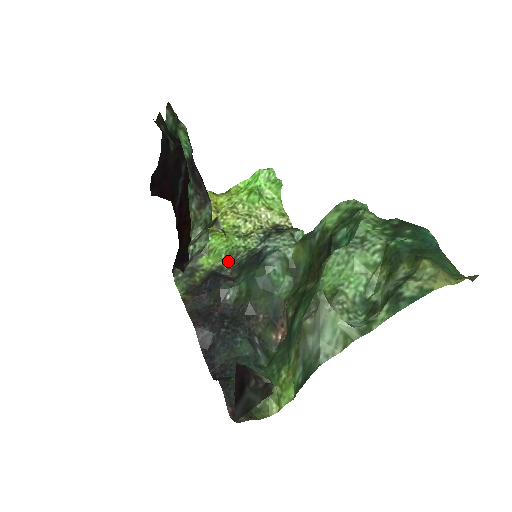
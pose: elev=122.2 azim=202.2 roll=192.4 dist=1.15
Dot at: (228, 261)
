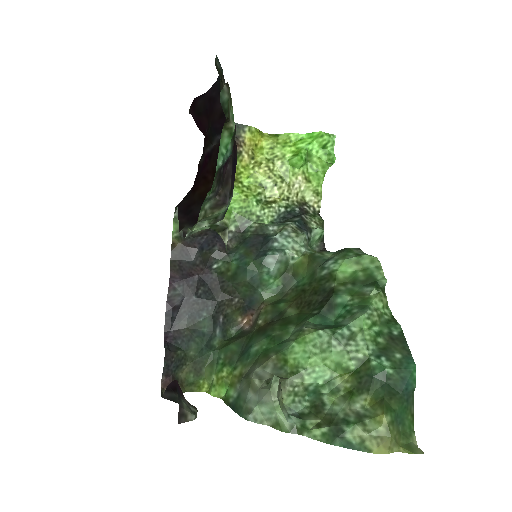
Dot at: (235, 224)
